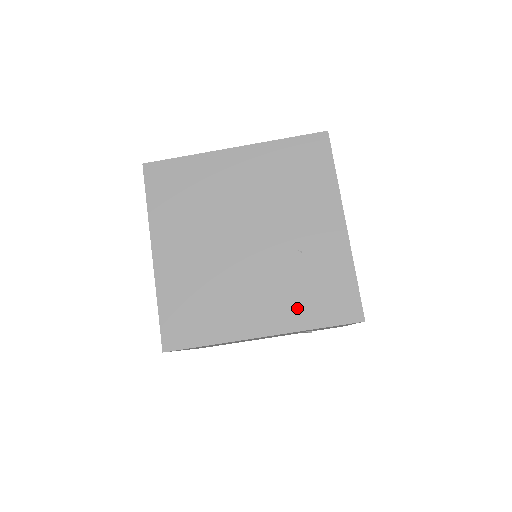
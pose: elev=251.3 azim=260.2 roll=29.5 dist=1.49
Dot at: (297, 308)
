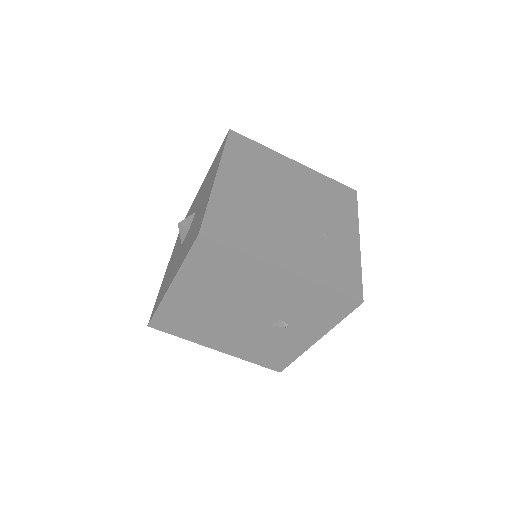
Dot at: (316, 267)
